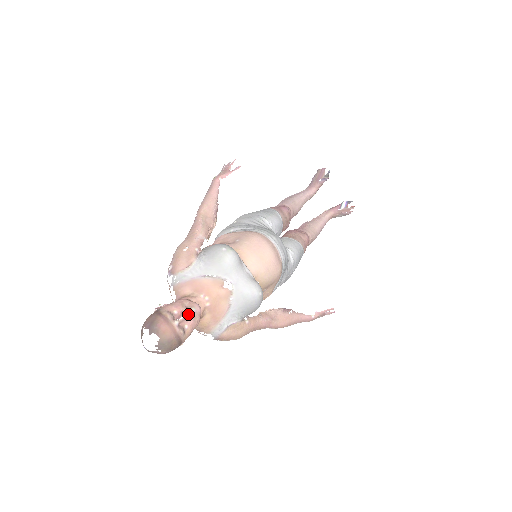
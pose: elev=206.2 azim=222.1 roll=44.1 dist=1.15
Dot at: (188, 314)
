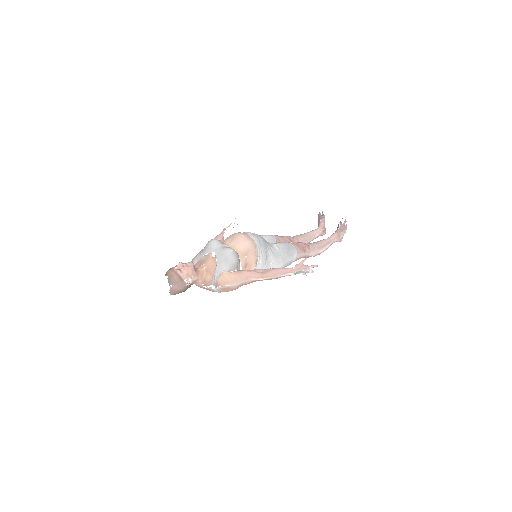
Dot at: (183, 264)
